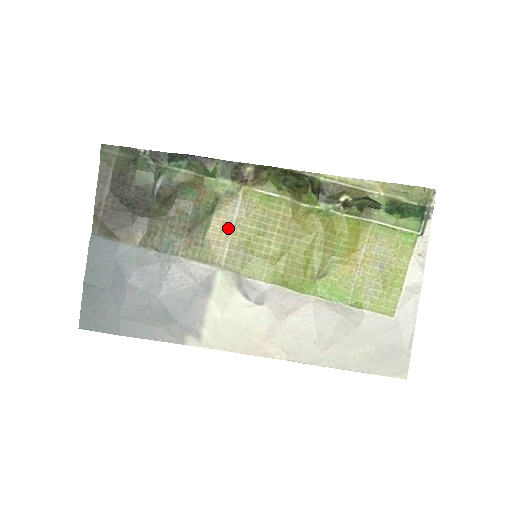
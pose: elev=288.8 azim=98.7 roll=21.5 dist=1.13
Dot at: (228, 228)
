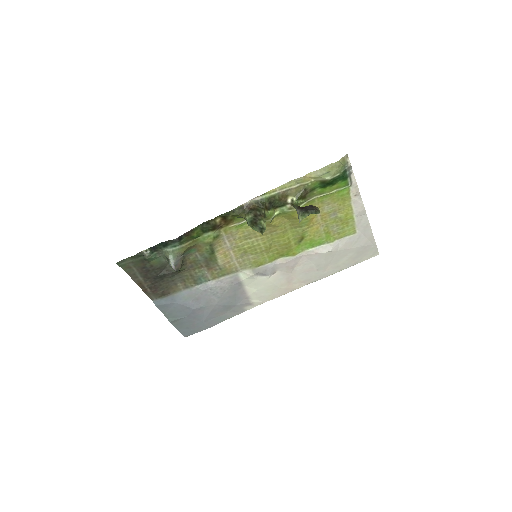
Dot at: (228, 252)
